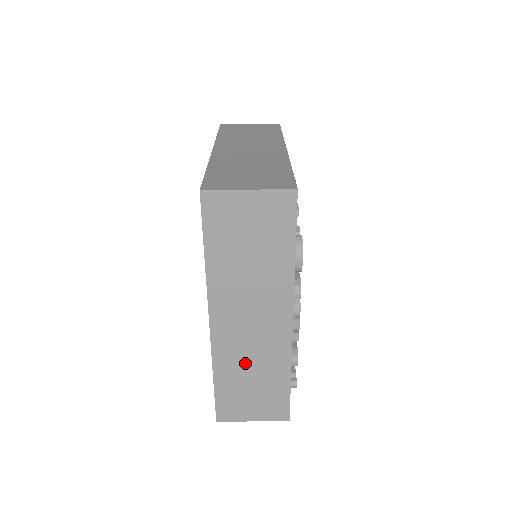
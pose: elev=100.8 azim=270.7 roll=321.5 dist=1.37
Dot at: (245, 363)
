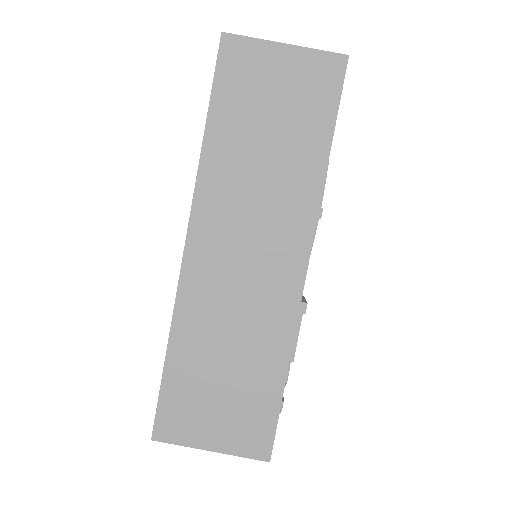
Dot at: occluded
